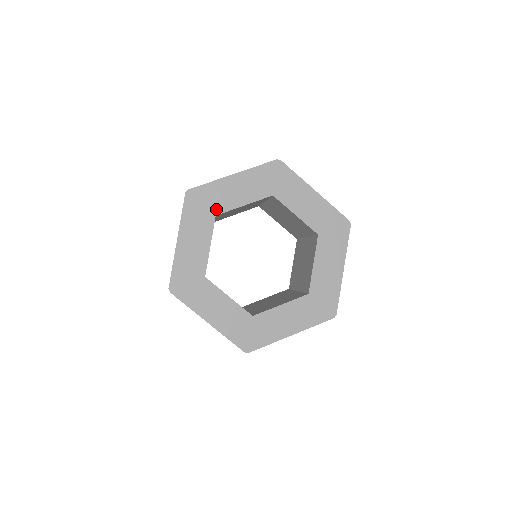
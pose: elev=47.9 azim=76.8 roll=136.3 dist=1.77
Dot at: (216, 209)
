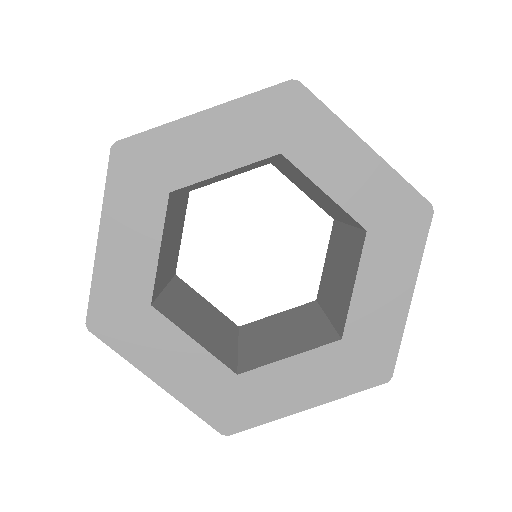
Dot at: (292, 148)
